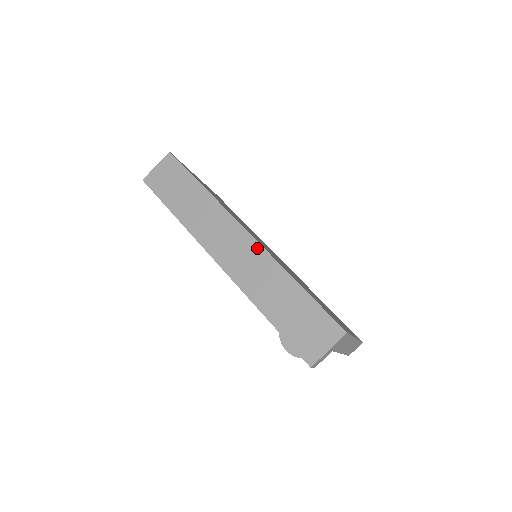
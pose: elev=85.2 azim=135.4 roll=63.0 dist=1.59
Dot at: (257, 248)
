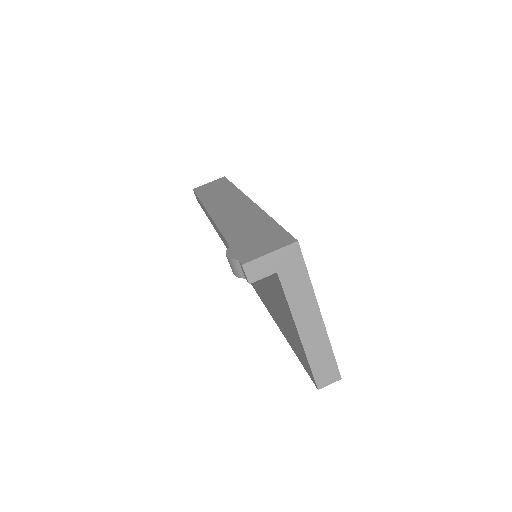
Dot at: (252, 206)
